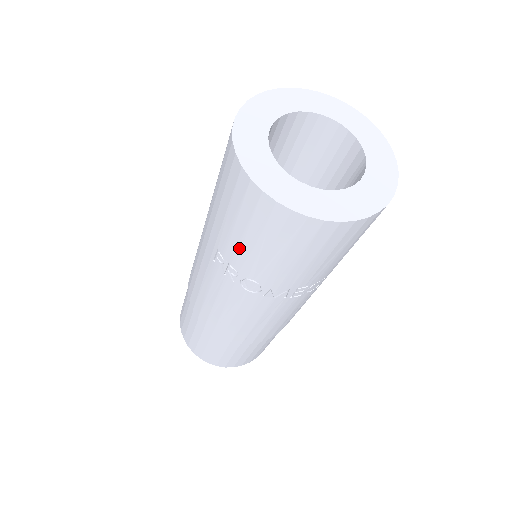
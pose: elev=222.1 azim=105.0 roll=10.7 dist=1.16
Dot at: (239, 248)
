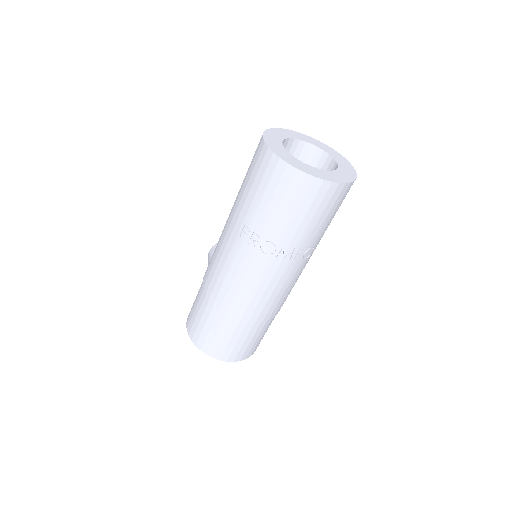
Dot at: (264, 214)
